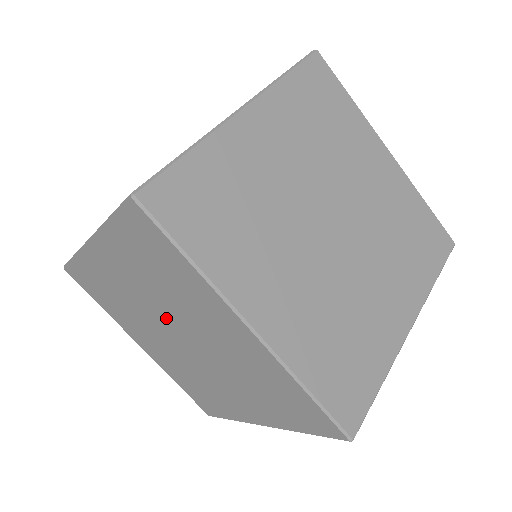
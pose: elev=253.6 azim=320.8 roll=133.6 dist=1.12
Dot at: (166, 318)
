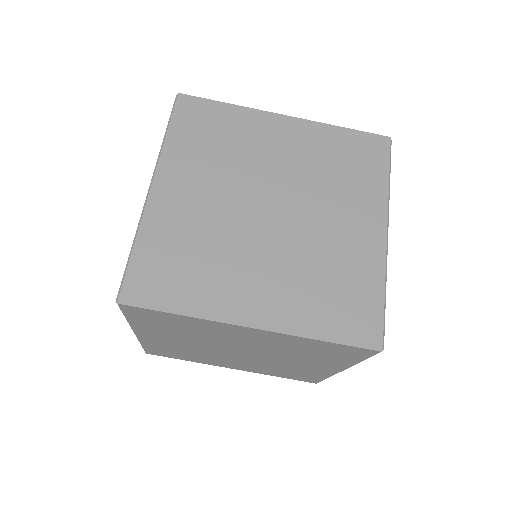
Dot at: (217, 347)
